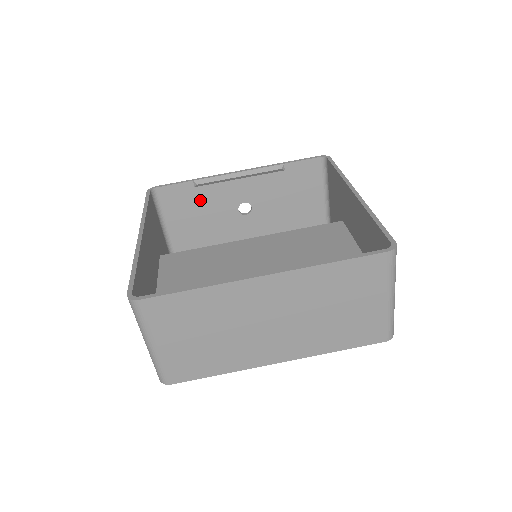
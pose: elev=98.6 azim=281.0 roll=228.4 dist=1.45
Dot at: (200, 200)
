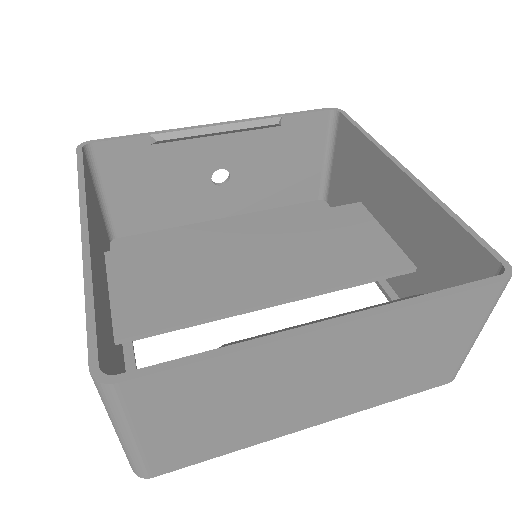
Dot at: (158, 164)
